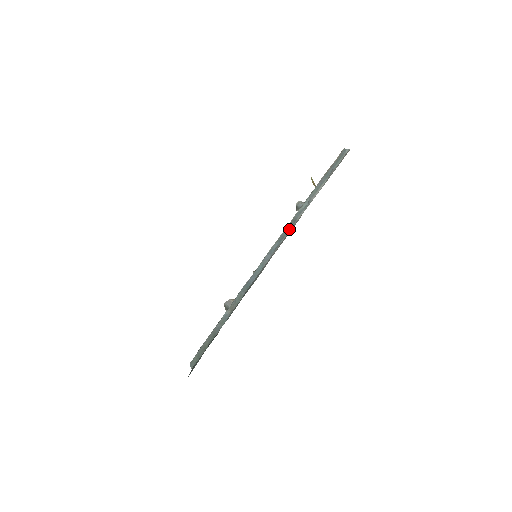
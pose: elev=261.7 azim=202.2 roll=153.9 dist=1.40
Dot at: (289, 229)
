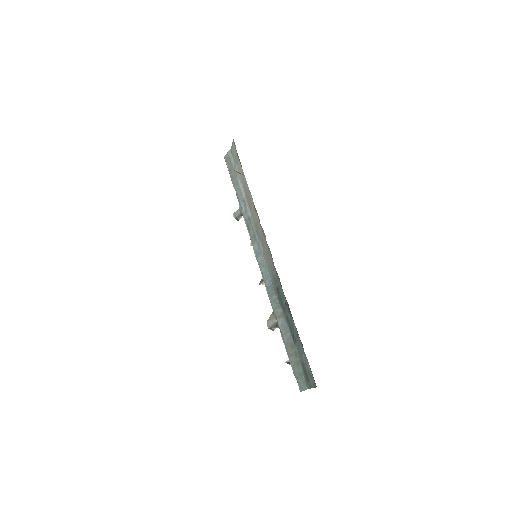
Dot at: (252, 227)
